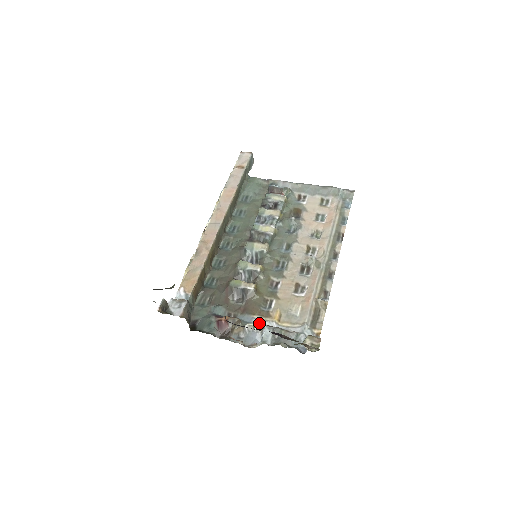
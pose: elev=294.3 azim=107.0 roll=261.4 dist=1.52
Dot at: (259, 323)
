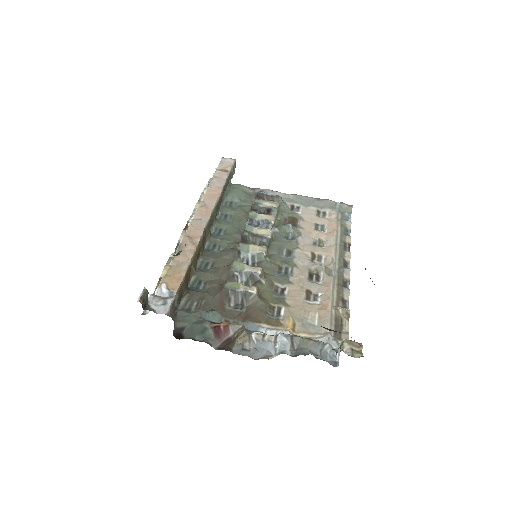
Dot at: (268, 332)
